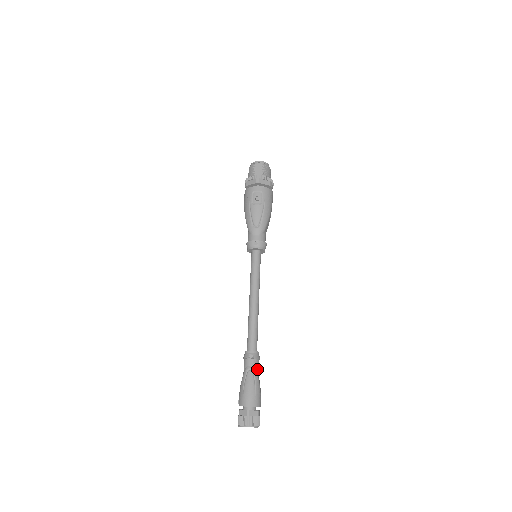
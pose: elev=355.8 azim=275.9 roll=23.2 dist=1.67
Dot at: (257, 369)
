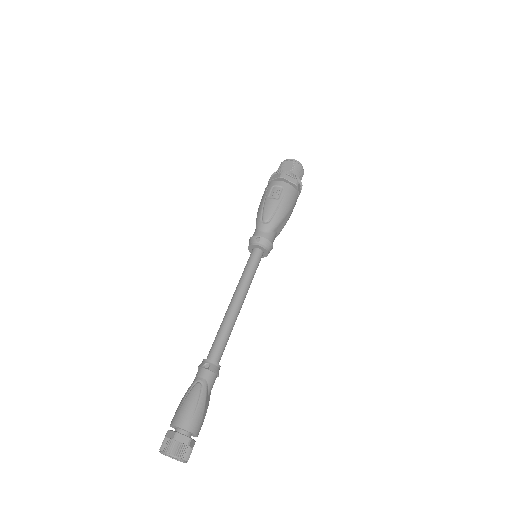
Dot at: (209, 385)
